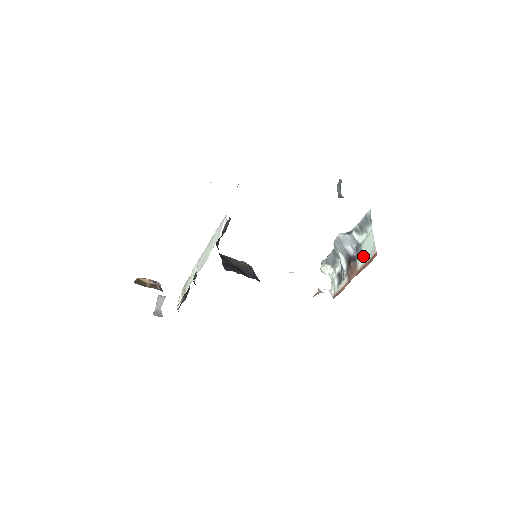
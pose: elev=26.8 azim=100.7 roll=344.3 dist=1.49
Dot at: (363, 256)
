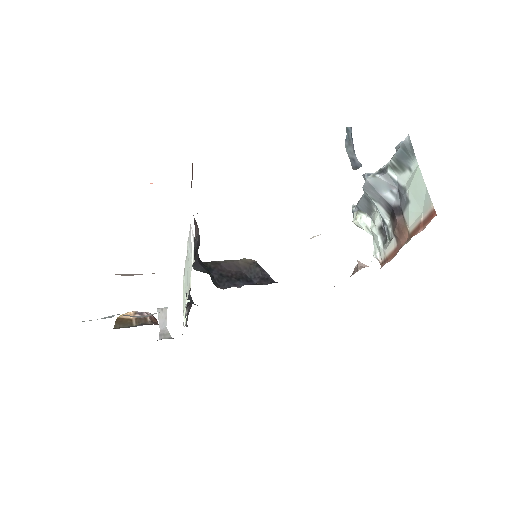
Dot at: (413, 210)
